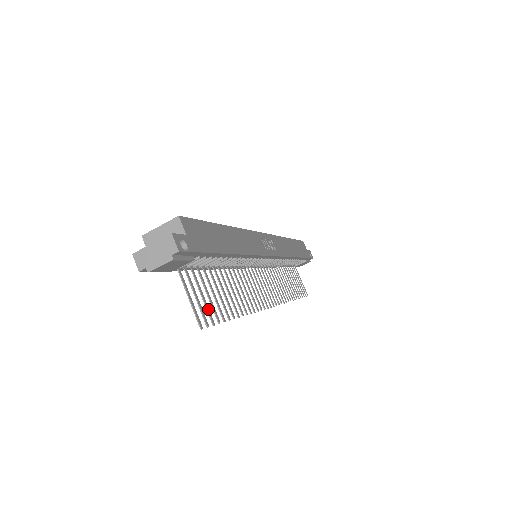
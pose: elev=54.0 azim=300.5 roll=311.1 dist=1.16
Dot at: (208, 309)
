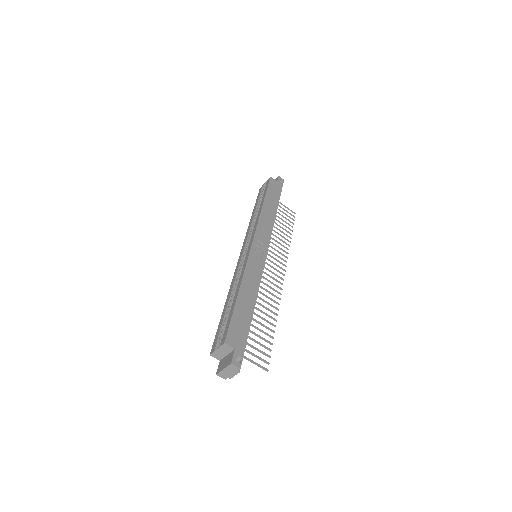
Dot at: (262, 352)
